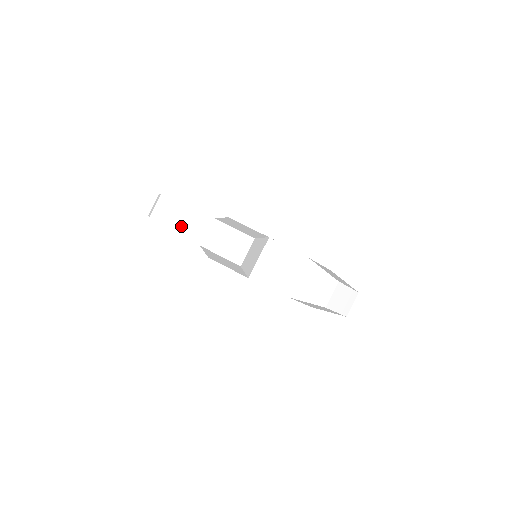
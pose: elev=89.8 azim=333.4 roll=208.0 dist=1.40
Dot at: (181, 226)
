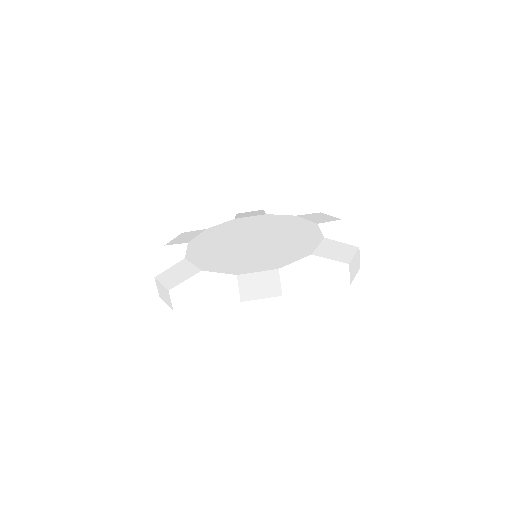
Dot at: (199, 296)
